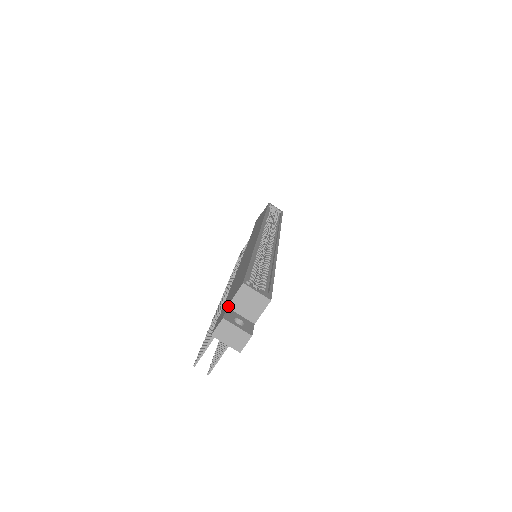
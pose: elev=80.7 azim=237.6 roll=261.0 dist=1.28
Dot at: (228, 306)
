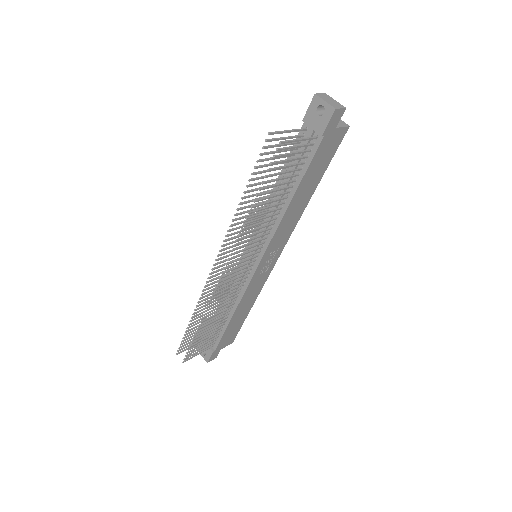
Dot at: occluded
